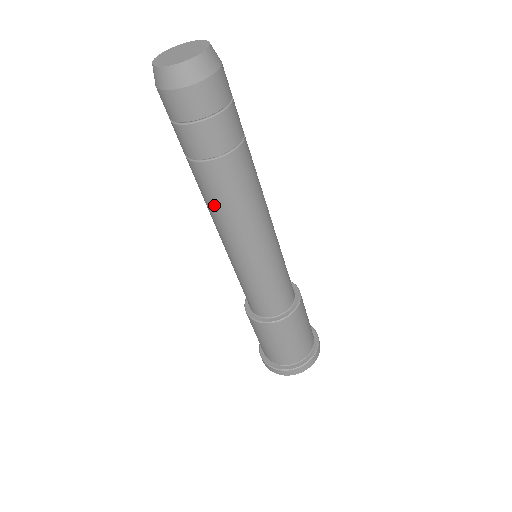
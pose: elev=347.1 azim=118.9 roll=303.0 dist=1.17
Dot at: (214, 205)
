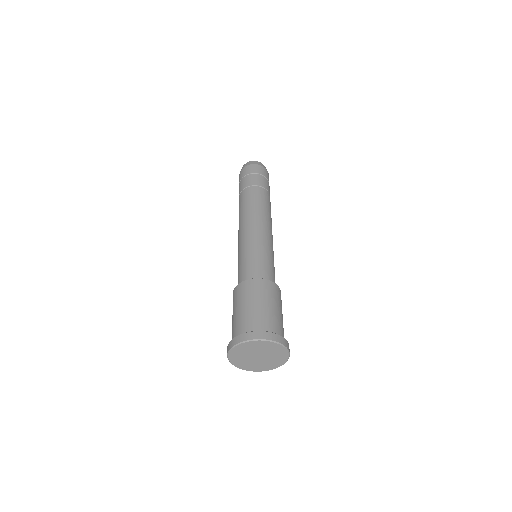
Dot at: (240, 212)
